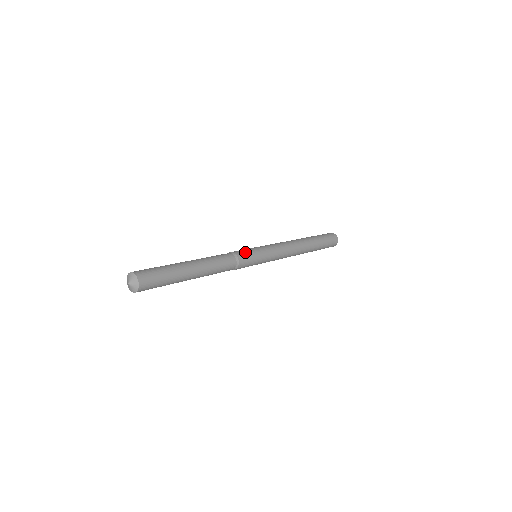
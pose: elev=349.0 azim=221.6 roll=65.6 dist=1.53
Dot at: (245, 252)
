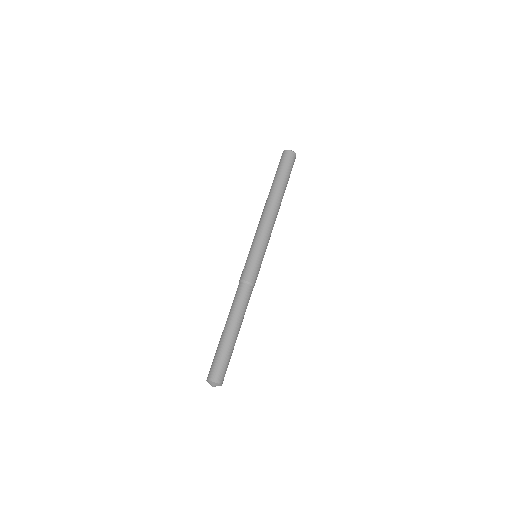
Dot at: (257, 273)
